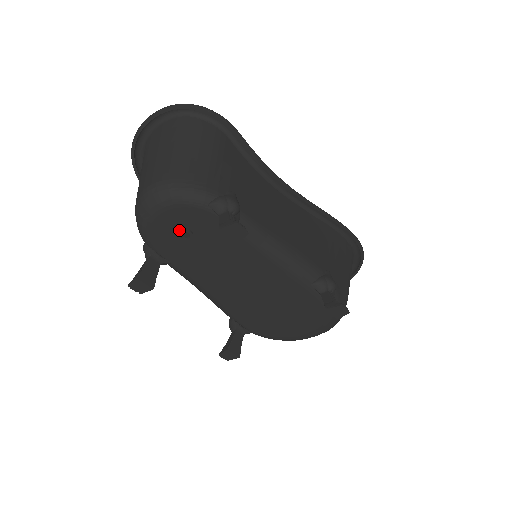
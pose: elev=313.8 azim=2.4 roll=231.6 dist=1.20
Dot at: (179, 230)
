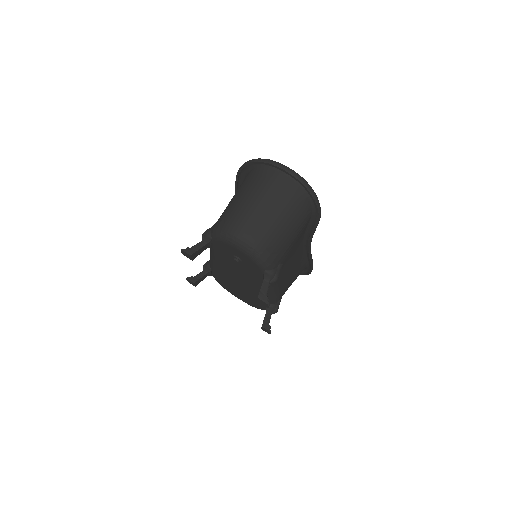
Dot at: (237, 257)
